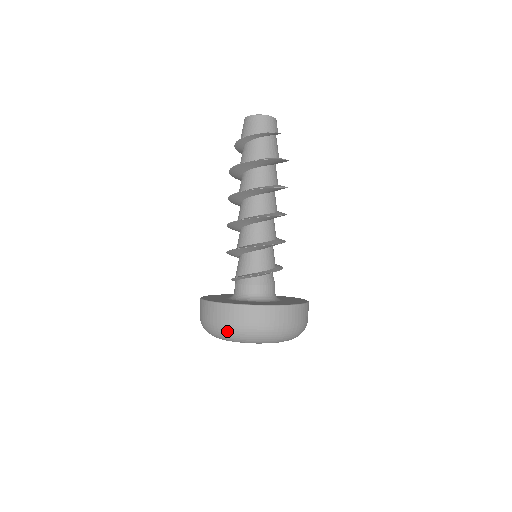
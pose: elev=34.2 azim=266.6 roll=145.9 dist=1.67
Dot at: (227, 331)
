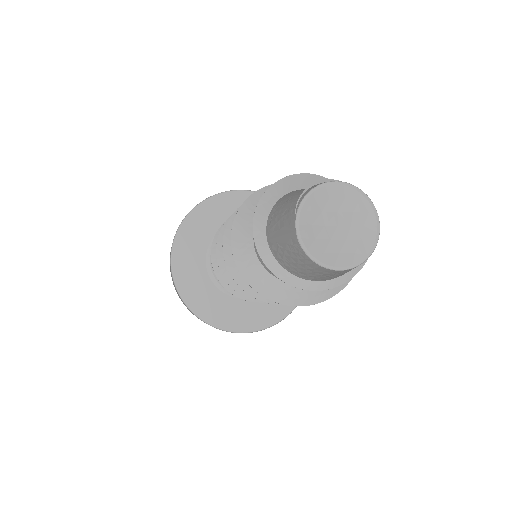
Dot at: occluded
